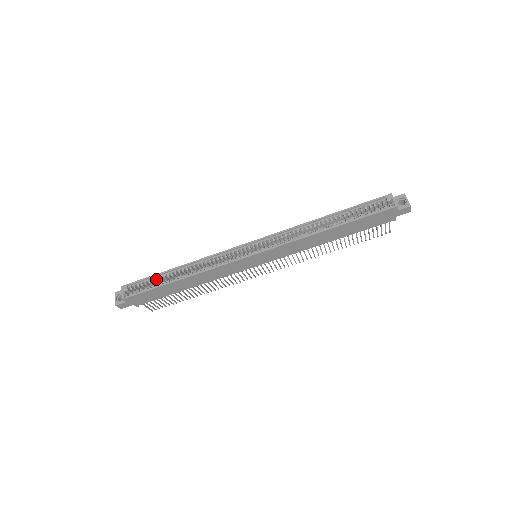
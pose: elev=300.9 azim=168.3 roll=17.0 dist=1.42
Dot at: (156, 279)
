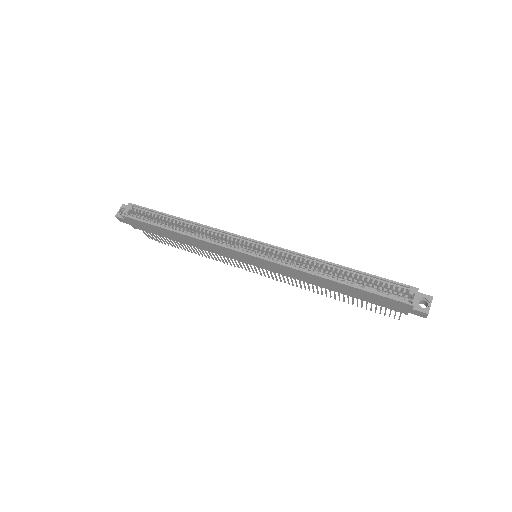
Dot at: (159, 217)
